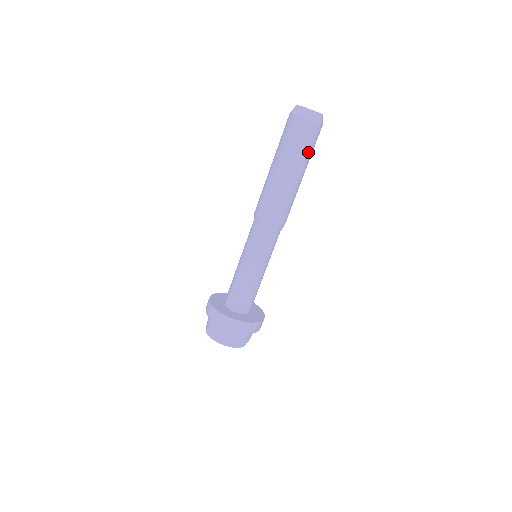
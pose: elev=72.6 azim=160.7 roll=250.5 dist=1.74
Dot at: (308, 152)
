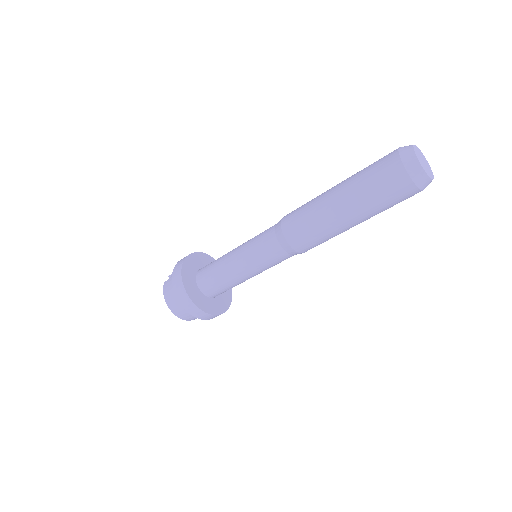
Dot at: (386, 209)
